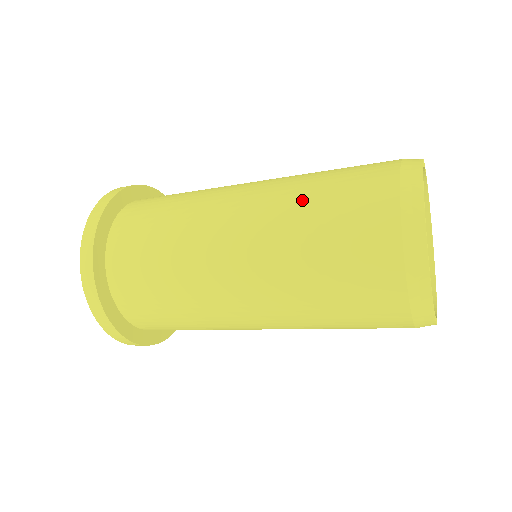
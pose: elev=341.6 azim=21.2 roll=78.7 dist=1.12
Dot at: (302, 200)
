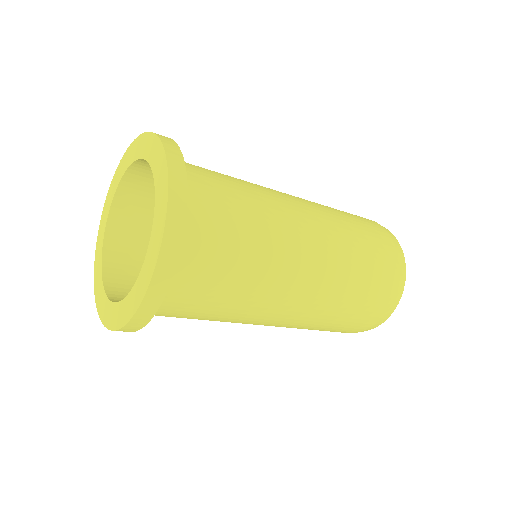
Dot at: (352, 249)
